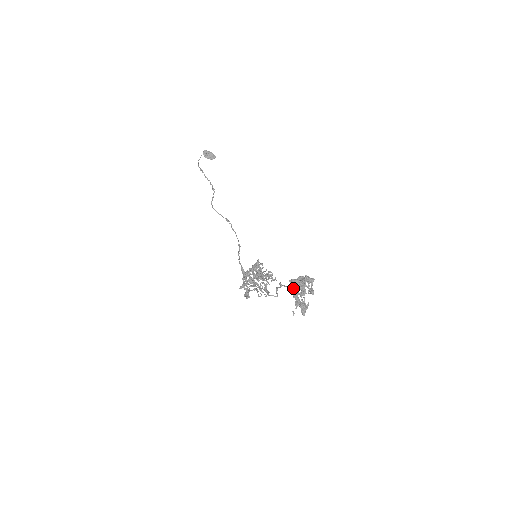
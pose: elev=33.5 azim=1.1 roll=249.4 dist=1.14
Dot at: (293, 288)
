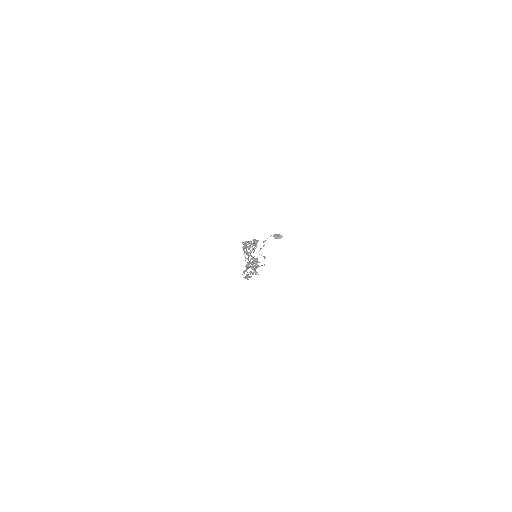
Dot at: (243, 246)
